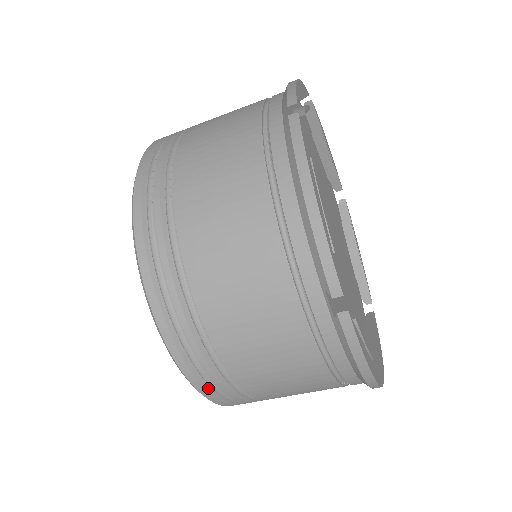
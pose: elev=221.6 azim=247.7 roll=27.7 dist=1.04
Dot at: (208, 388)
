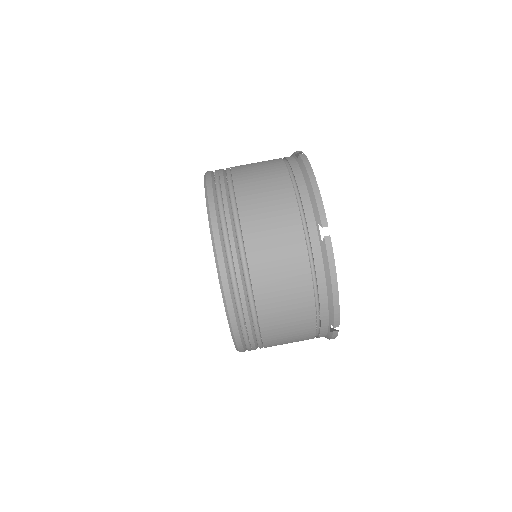
Dot at: (232, 298)
